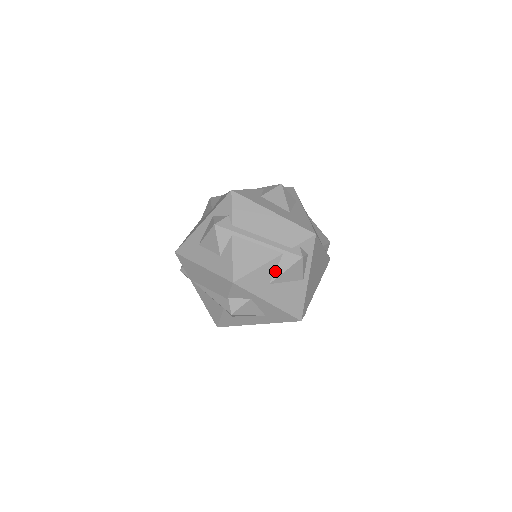
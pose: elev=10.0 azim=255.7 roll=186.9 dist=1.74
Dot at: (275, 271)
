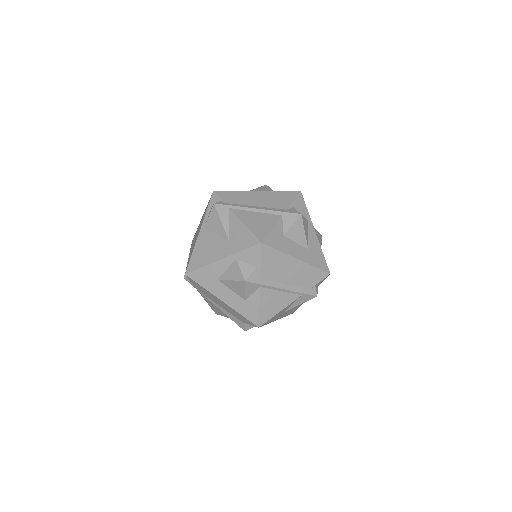
Dot at: (291, 306)
